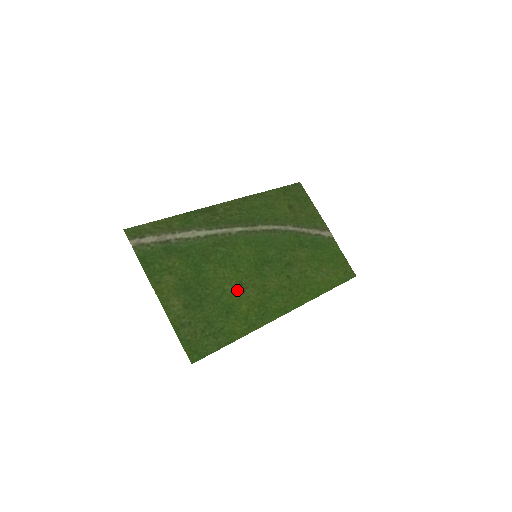
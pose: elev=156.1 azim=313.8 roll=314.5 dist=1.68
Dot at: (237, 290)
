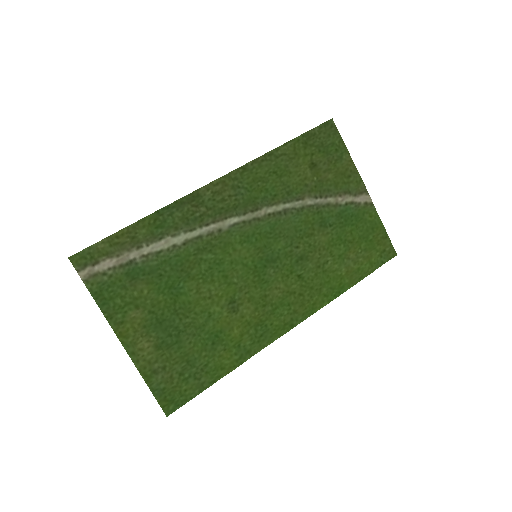
Dot at: (227, 310)
